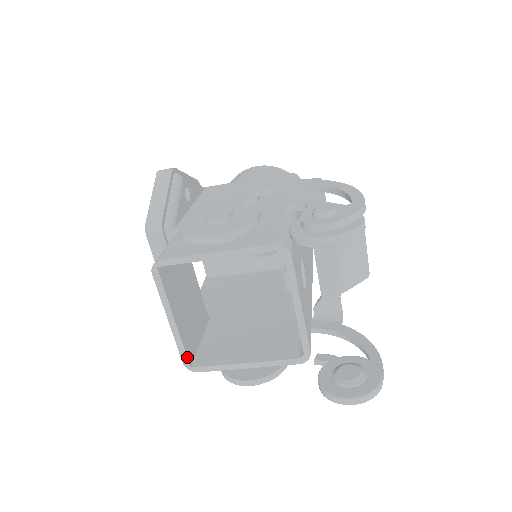
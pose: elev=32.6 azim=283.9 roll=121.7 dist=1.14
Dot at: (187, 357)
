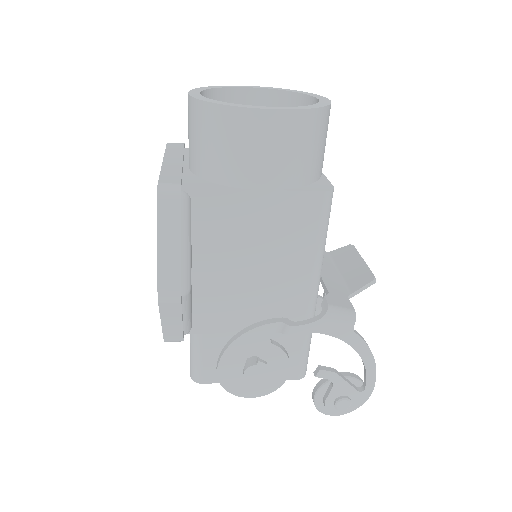
Dot at: occluded
